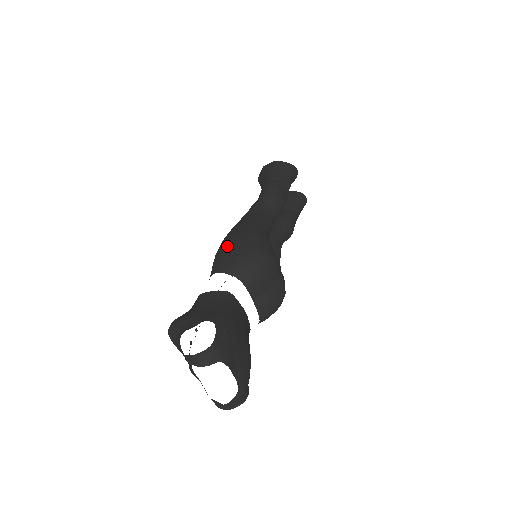
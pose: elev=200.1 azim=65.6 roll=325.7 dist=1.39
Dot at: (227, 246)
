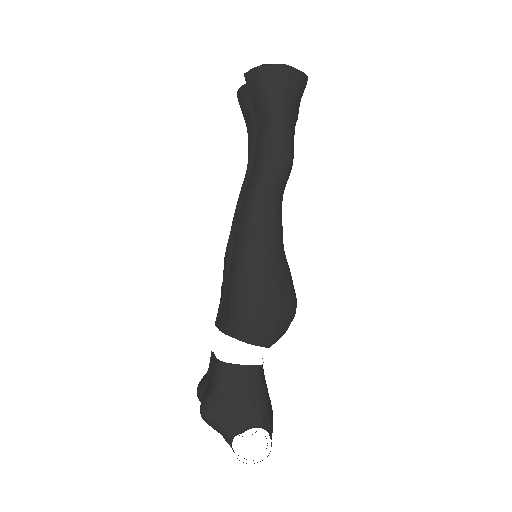
Dot at: (255, 306)
